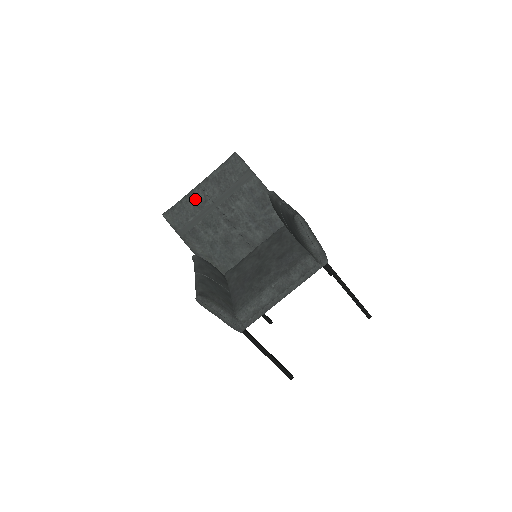
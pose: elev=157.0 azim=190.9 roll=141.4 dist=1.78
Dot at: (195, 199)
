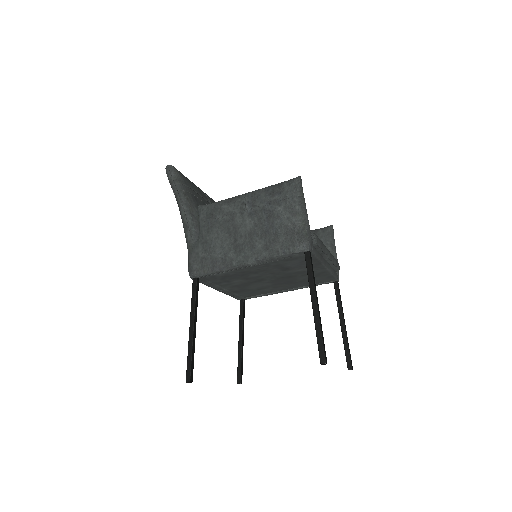
Dot at: (199, 188)
